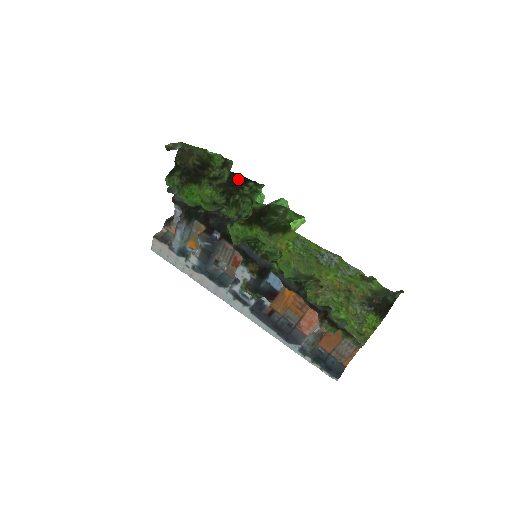
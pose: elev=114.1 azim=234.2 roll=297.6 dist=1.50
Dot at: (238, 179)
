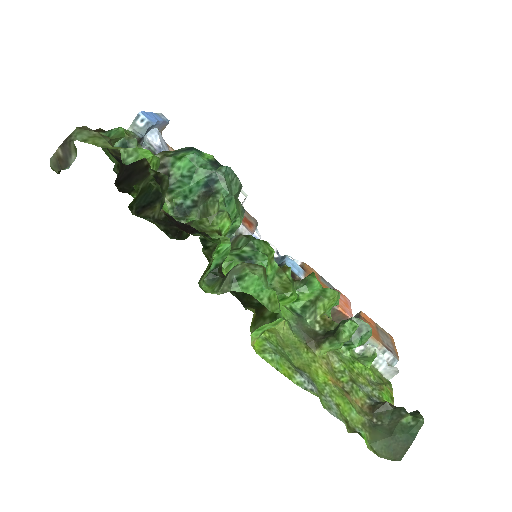
Dot at: (178, 224)
